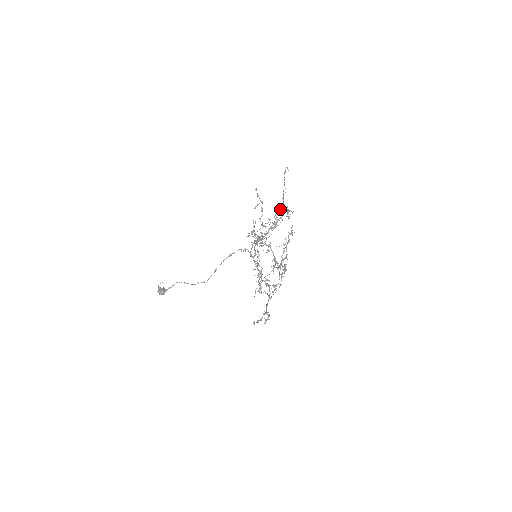
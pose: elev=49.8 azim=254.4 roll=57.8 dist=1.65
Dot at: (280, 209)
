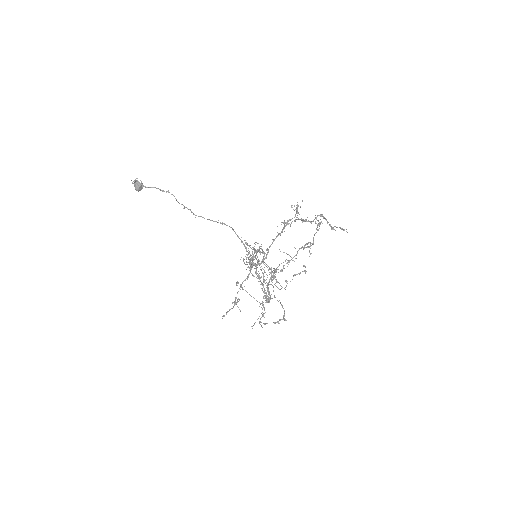
Dot at: occluded
